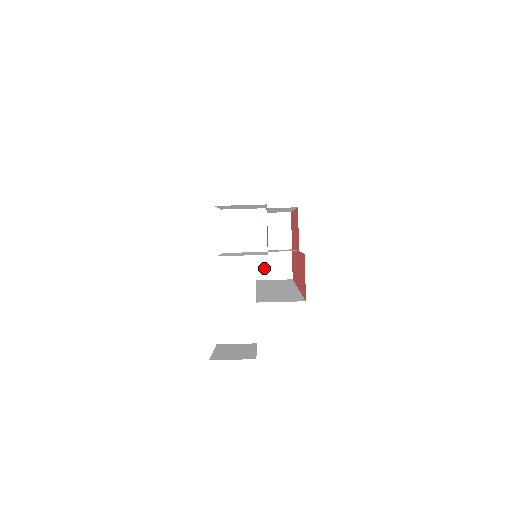
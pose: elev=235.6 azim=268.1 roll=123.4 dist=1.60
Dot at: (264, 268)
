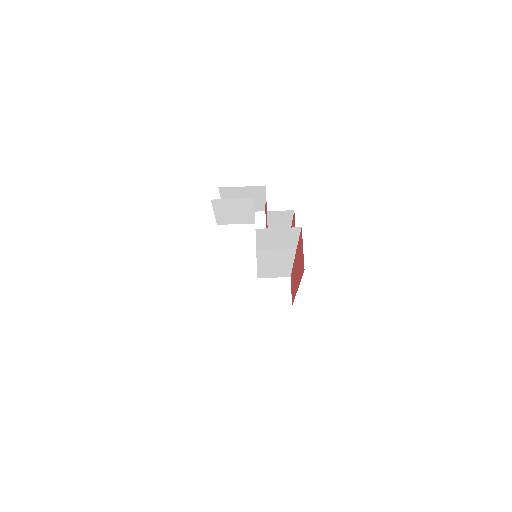
Dot at: (264, 295)
